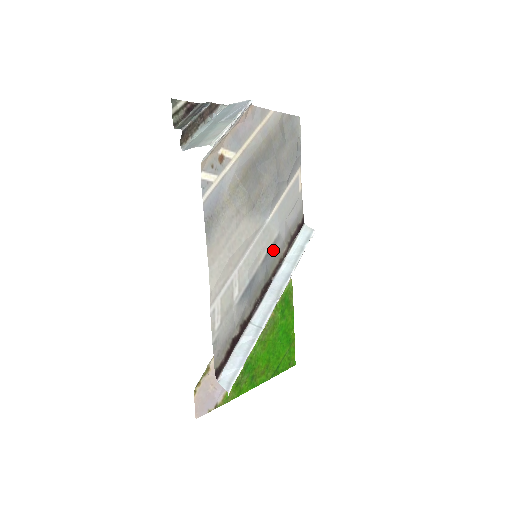
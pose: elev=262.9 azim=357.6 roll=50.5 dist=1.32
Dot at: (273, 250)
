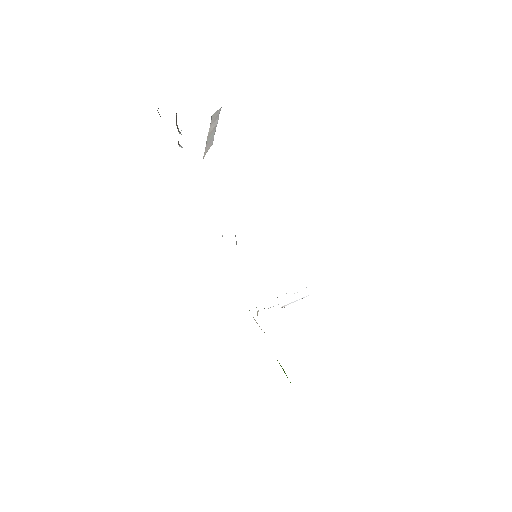
Dot at: occluded
